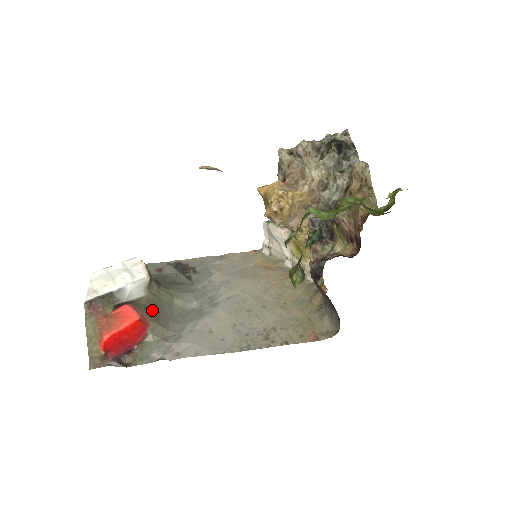
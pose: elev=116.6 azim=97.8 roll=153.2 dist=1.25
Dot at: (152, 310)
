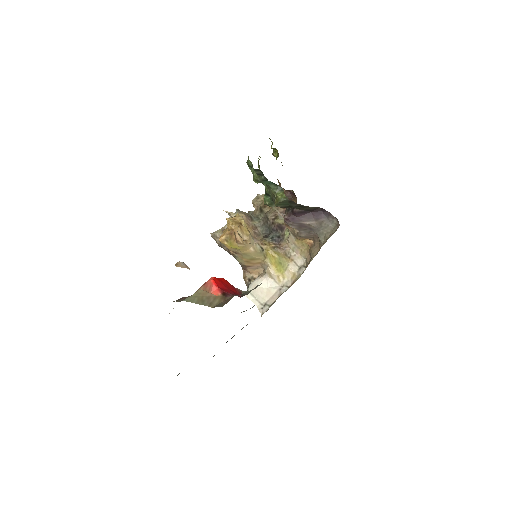
Dot at: occluded
